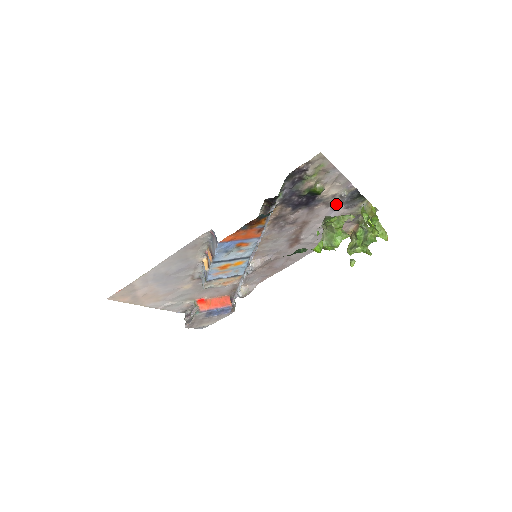
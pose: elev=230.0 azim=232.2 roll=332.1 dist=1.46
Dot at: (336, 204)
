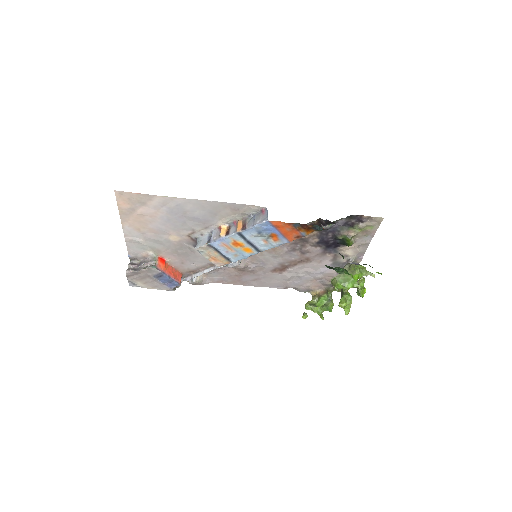
Dot at: (338, 263)
